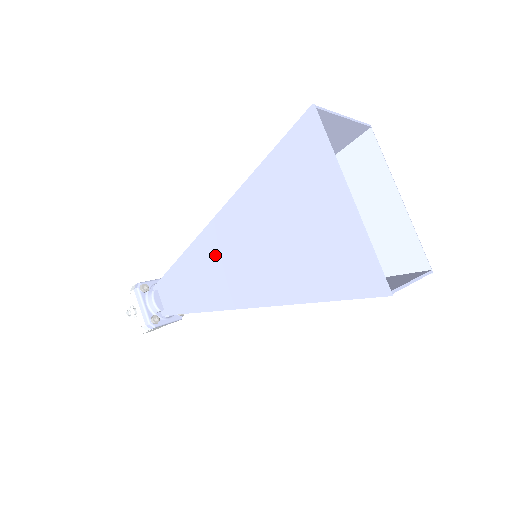
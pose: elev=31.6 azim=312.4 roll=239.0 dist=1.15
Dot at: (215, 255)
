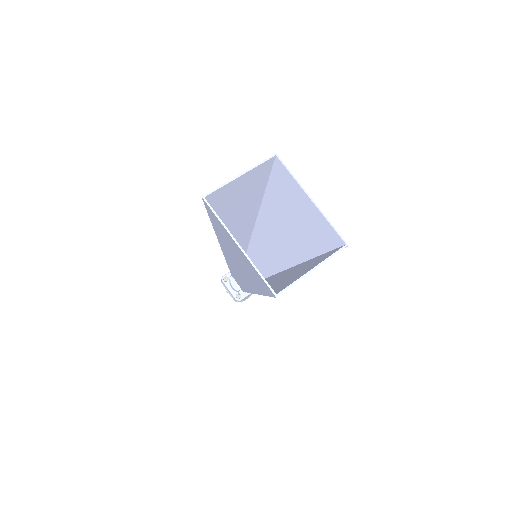
Dot at: (232, 264)
